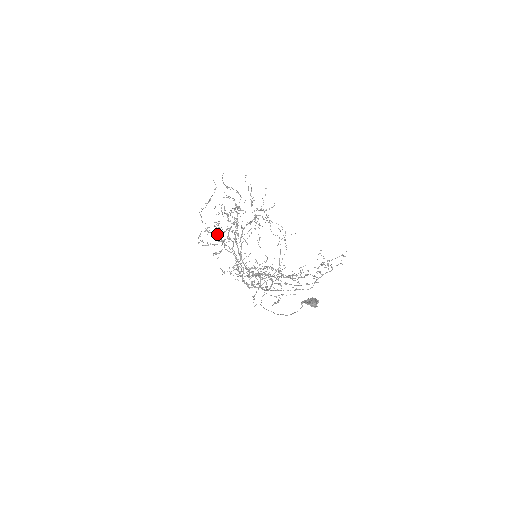
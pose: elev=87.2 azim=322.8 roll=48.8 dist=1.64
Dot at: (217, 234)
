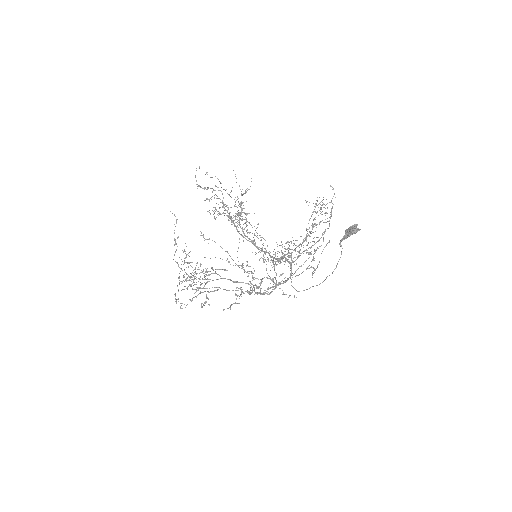
Dot at: occluded
